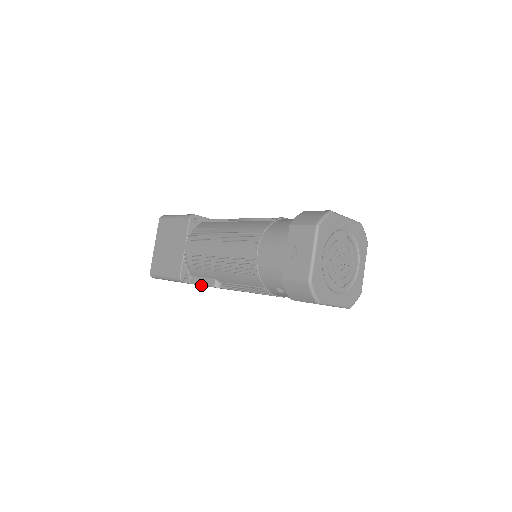
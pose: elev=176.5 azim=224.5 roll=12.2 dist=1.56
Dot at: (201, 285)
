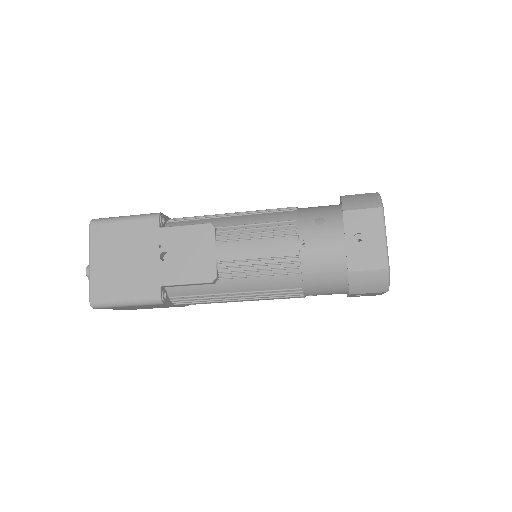
Dot at: (156, 251)
